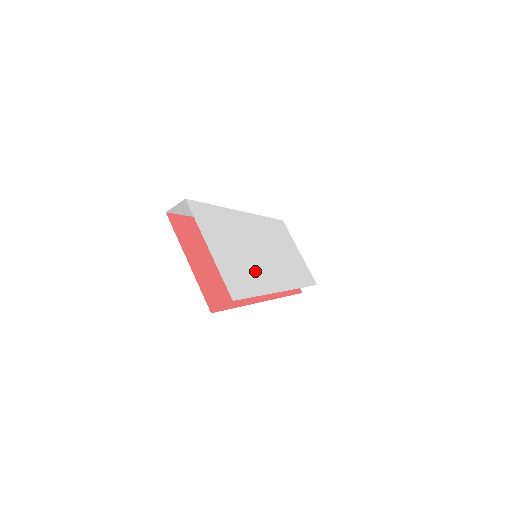
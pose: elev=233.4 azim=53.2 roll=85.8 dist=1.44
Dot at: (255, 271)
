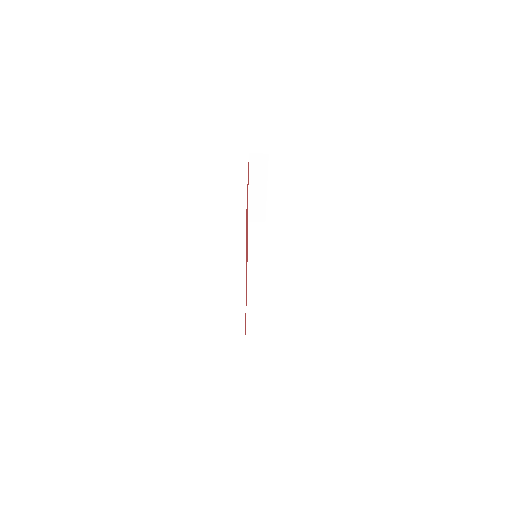
Dot at: occluded
